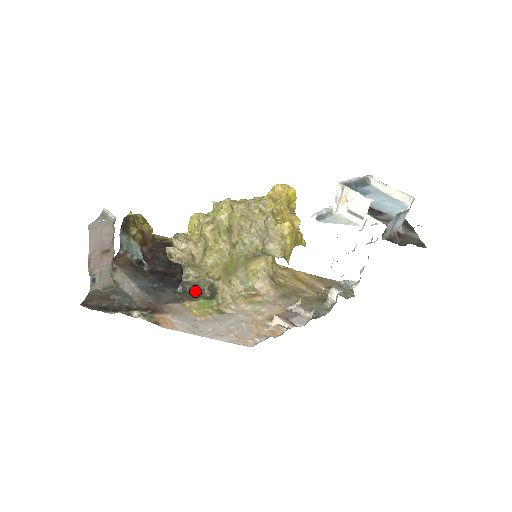
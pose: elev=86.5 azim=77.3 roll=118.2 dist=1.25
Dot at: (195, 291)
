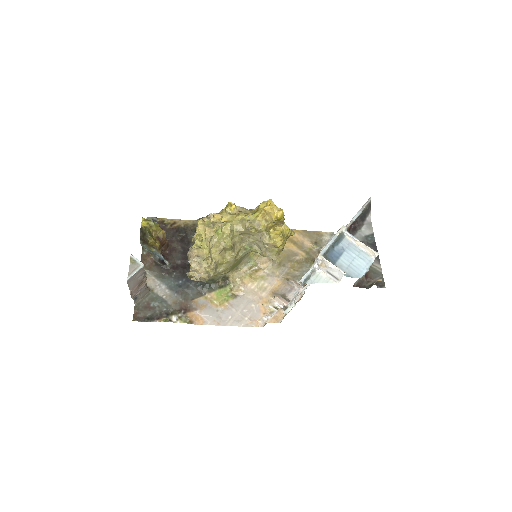
Dot at: (212, 283)
